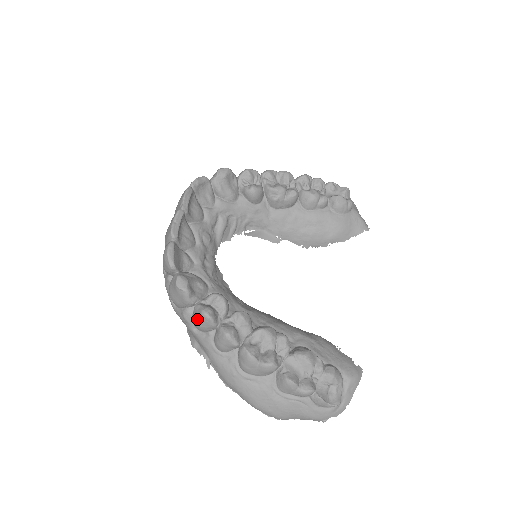
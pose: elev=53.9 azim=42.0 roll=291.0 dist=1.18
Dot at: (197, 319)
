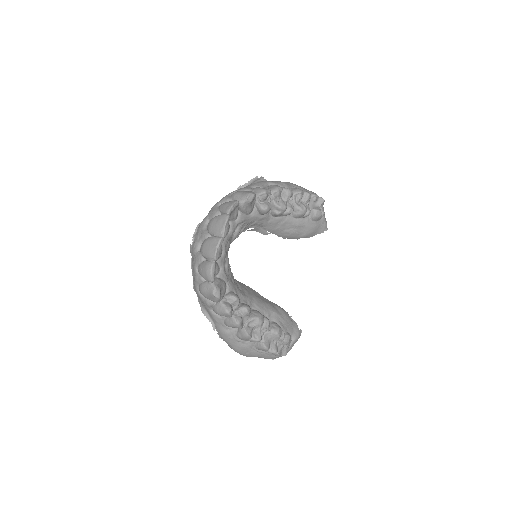
Dot at: (220, 312)
